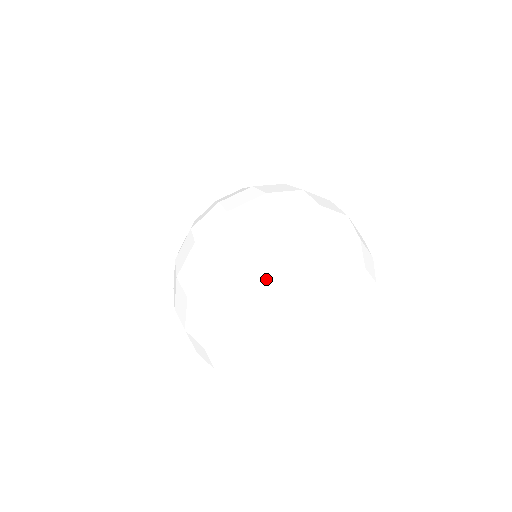
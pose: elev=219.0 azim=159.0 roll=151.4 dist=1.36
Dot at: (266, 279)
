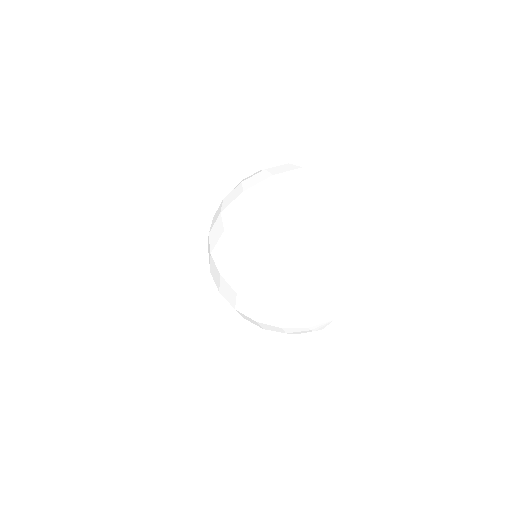
Dot at: (250, 307)
